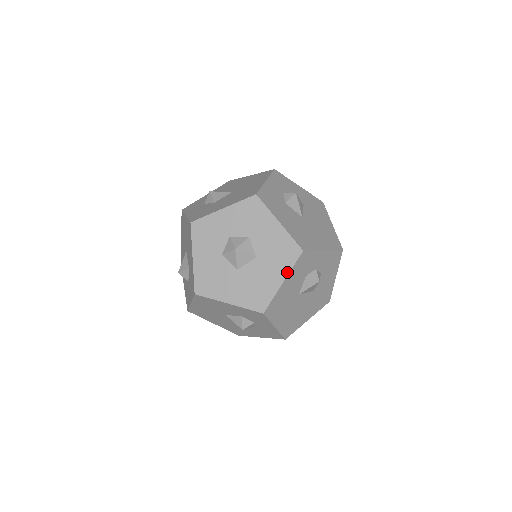
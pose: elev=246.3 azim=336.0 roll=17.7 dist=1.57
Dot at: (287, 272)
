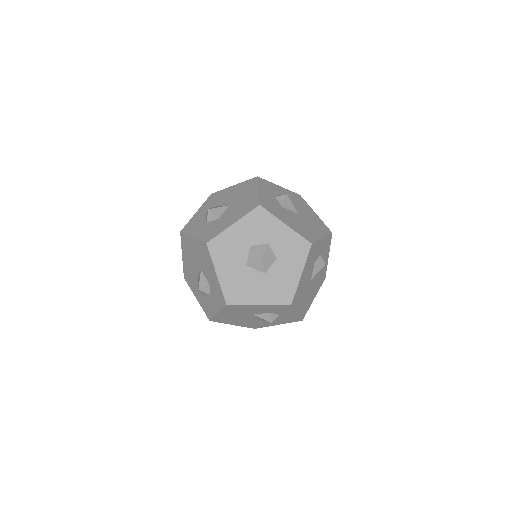
Dot at: (268, 303)
